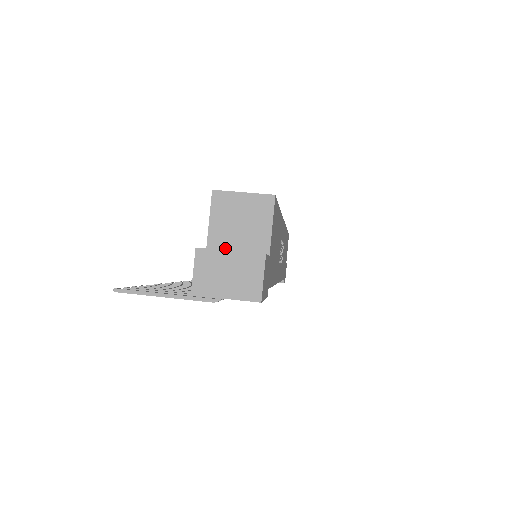
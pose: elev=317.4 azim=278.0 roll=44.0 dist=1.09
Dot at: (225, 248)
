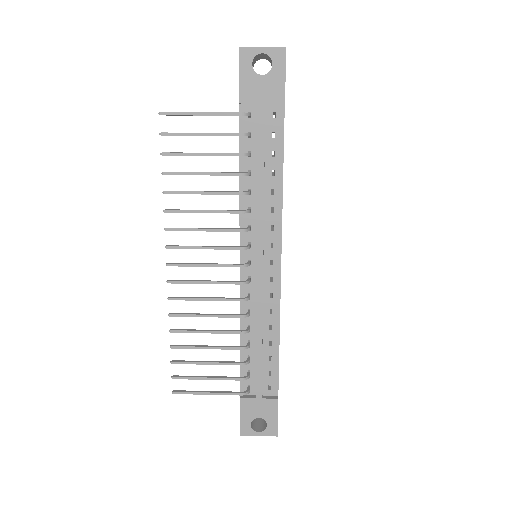
Dot at: occluded
